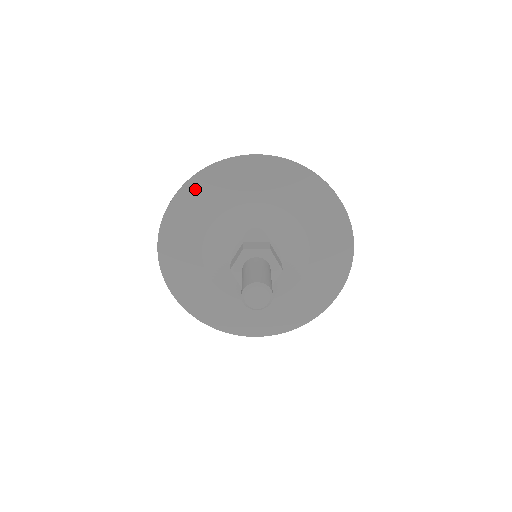
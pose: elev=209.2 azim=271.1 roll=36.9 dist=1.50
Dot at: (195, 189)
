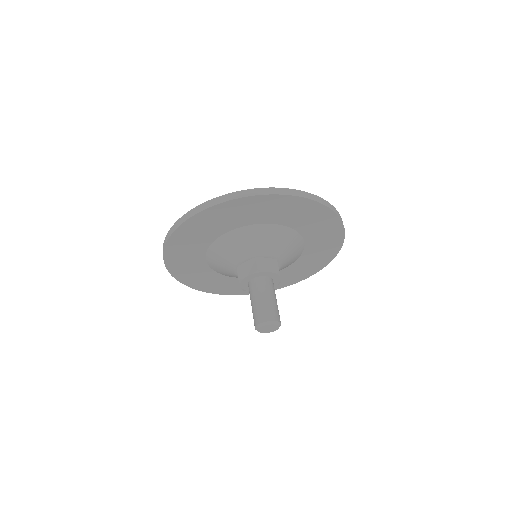
Dot at: (225, 209)
